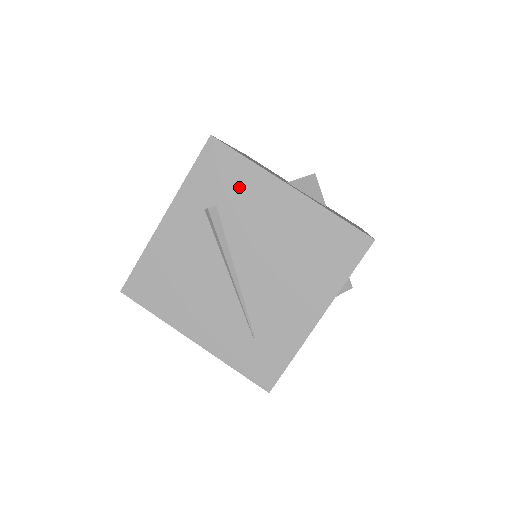
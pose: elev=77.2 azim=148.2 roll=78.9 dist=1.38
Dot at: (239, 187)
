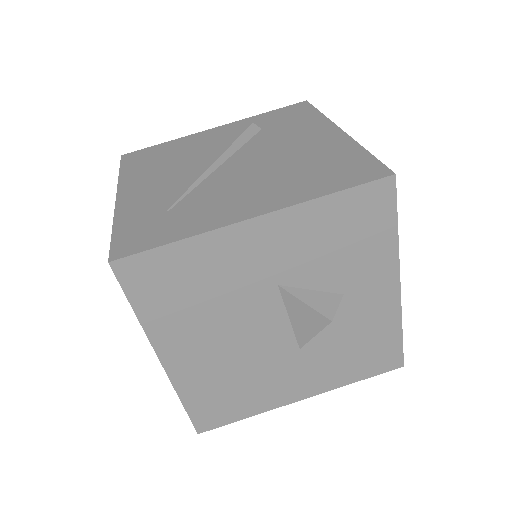
Dot at: (294, 123)
